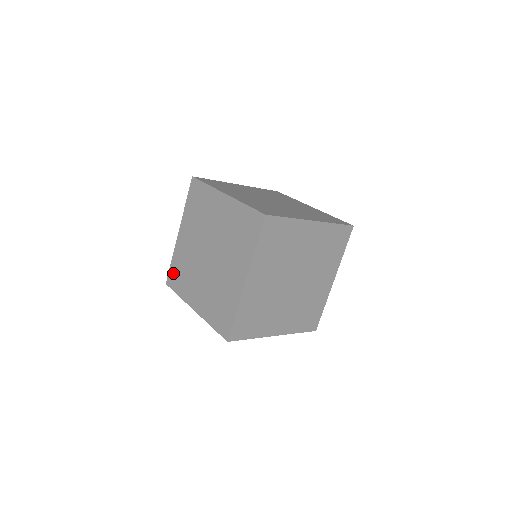
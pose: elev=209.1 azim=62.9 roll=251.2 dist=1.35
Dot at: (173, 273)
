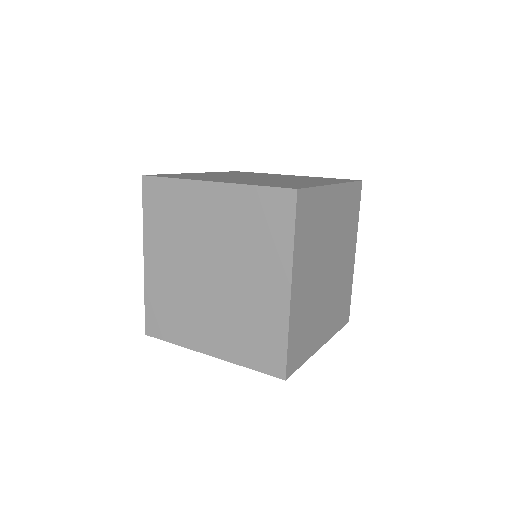
Dot at: (169, 175)
